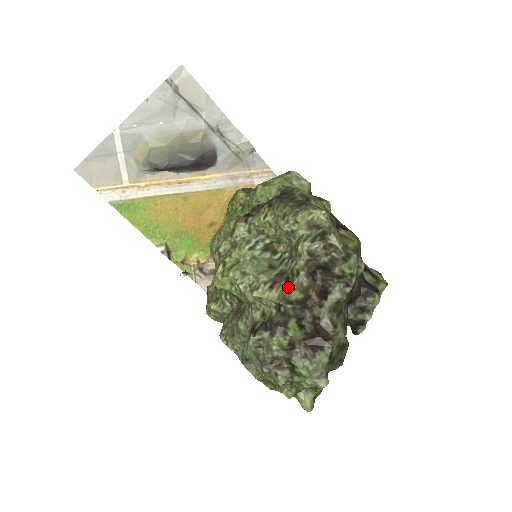
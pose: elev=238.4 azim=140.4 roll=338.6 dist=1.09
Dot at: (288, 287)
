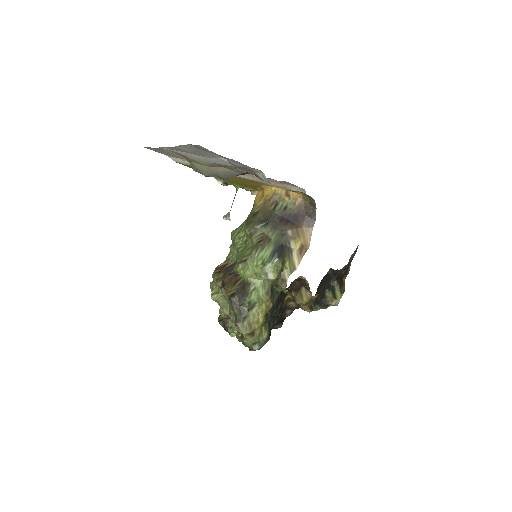
Dot at: (231, 327)
